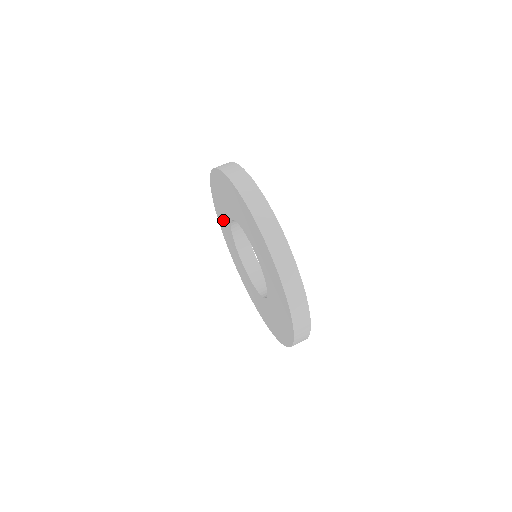
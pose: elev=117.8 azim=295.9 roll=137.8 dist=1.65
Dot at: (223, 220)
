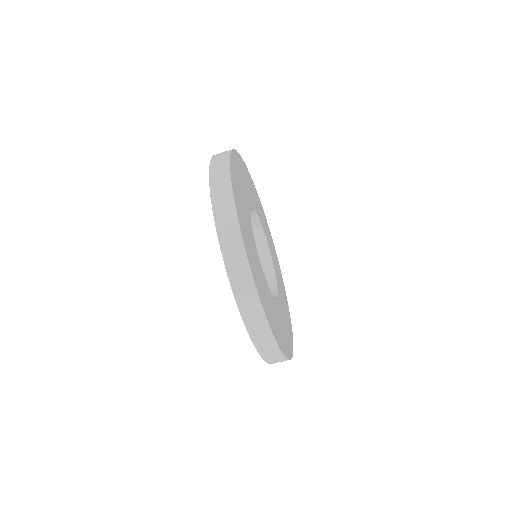
Dot at: occluded
